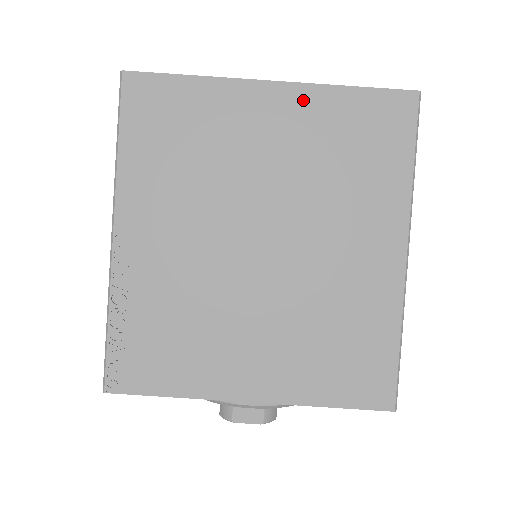
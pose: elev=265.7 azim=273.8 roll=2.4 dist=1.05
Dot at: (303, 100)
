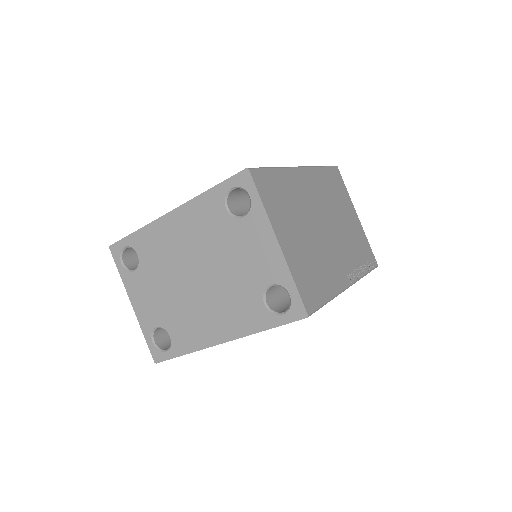
Dot at: occluded
